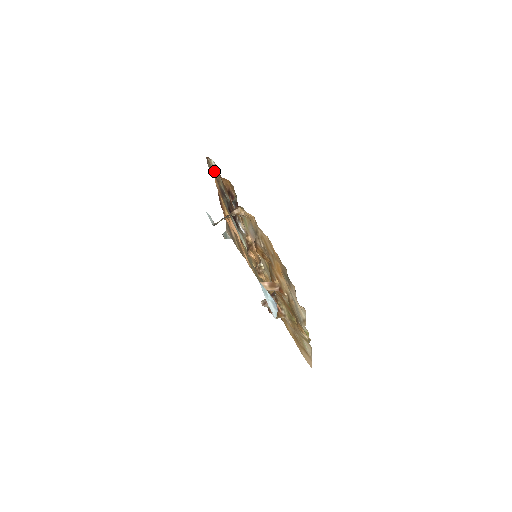
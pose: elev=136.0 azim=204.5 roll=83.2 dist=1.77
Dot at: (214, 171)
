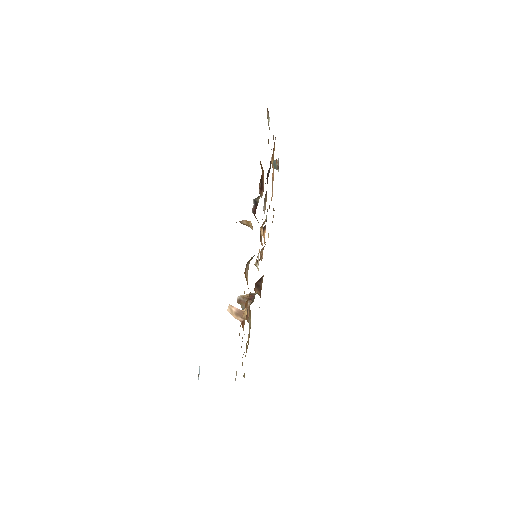
Dot at: occluded
